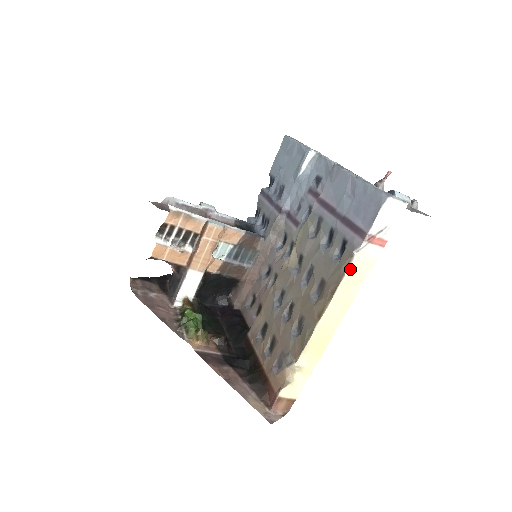
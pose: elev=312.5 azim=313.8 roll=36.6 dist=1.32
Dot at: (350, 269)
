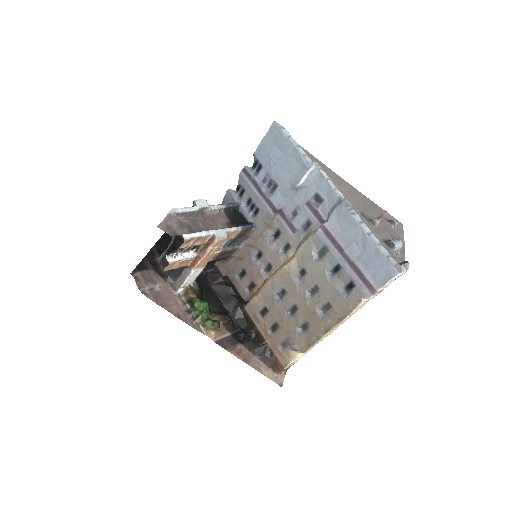
Dot at: (357, 308)
